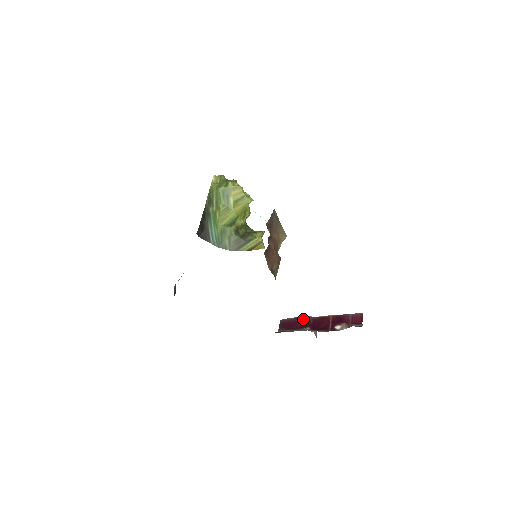
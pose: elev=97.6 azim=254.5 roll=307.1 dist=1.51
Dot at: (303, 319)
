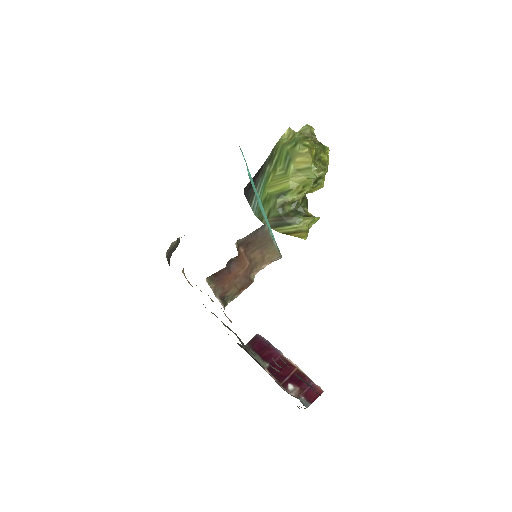
Dot at: (272, 350)
